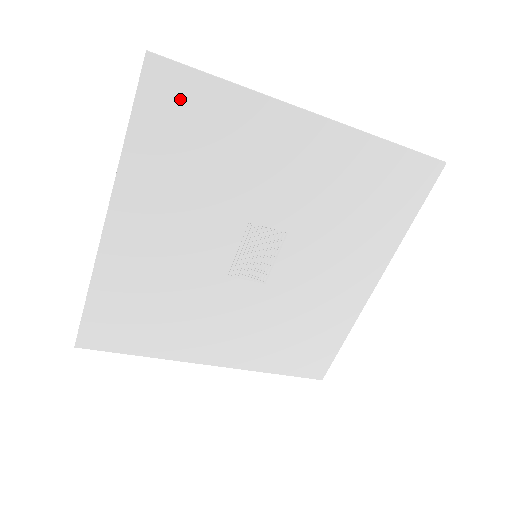
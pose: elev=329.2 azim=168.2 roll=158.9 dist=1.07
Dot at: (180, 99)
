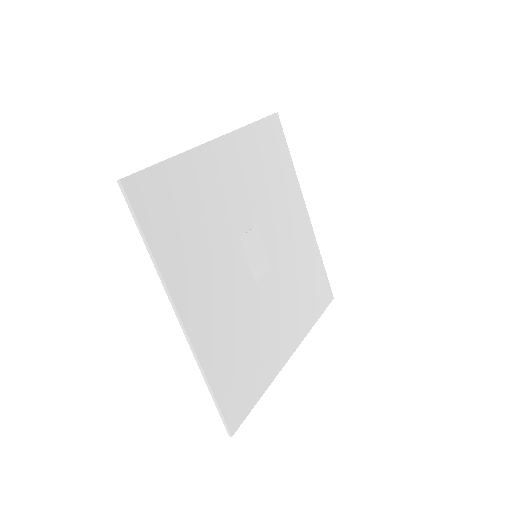
Dot at: (156, 194)
